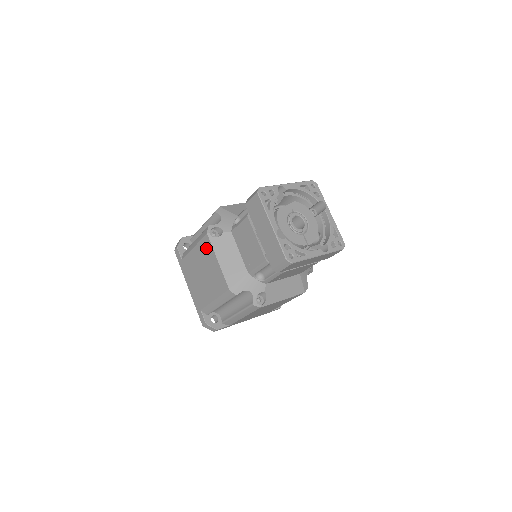
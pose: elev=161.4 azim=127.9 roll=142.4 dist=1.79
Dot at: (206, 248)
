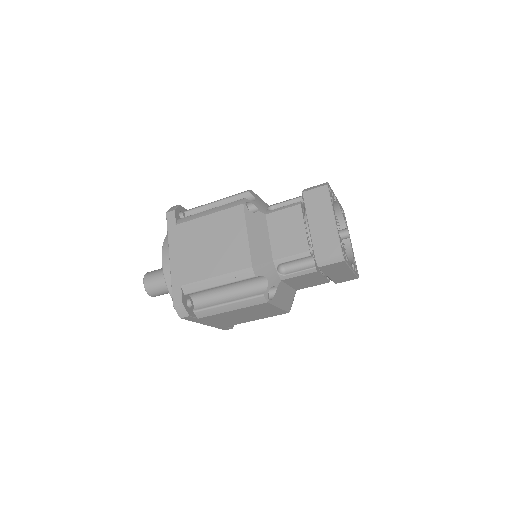
Dot at: (260, 307)
